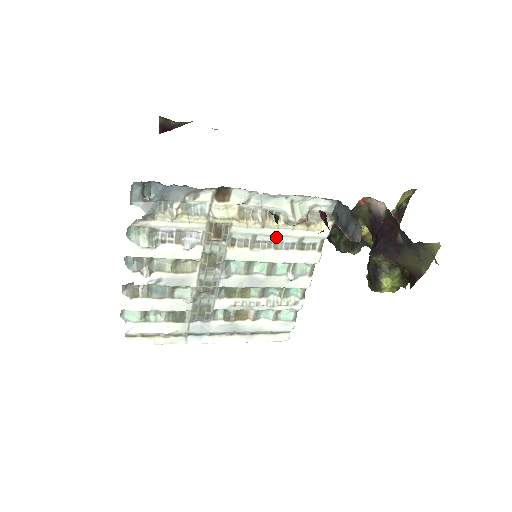
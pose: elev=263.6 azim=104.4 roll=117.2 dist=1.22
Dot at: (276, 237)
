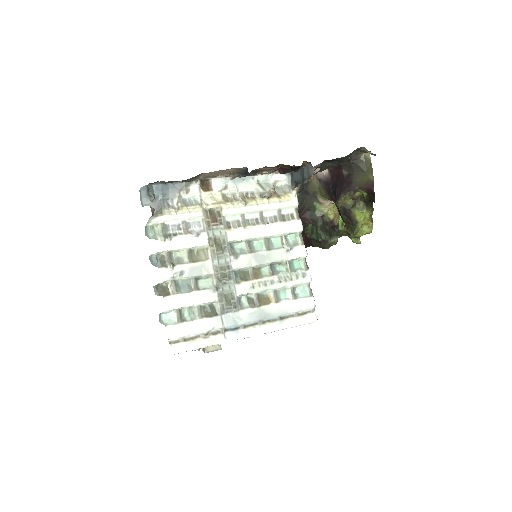
Dot at: (259, 213)
